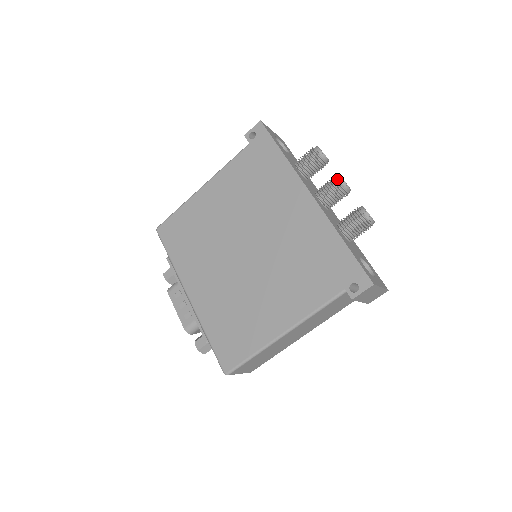
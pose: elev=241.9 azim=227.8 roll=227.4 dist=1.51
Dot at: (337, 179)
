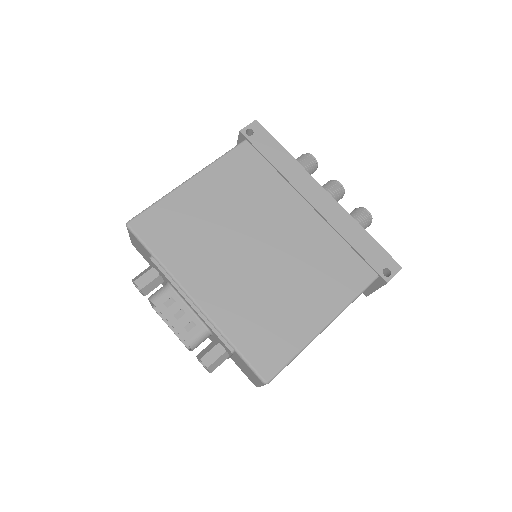
Dot at: (337, 182)
